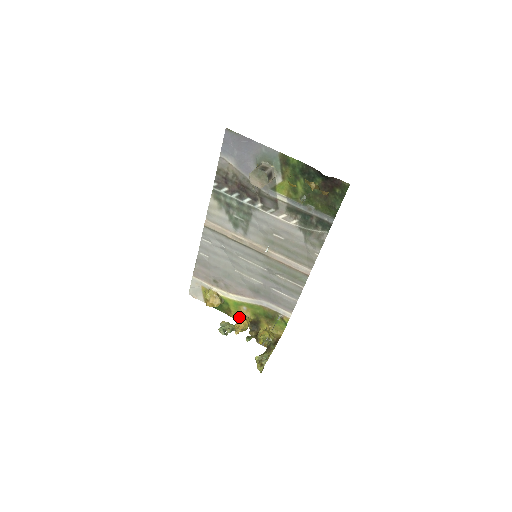
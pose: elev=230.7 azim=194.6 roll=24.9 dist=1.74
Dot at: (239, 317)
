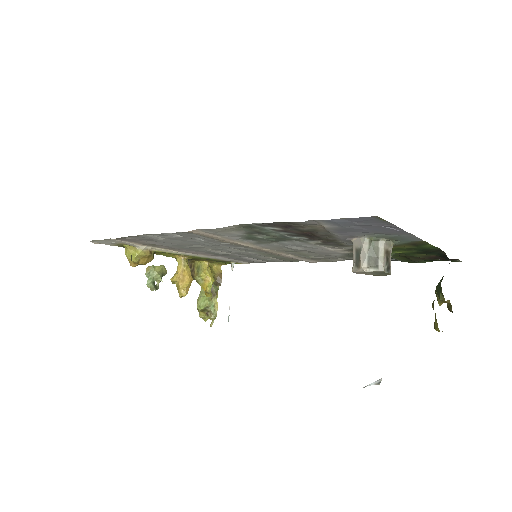
Dot at: (167, 255)
